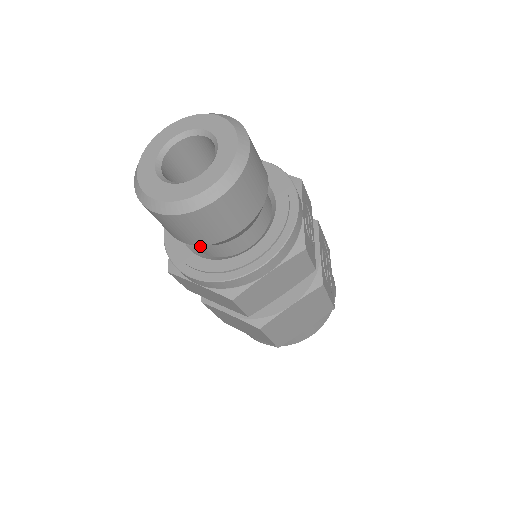
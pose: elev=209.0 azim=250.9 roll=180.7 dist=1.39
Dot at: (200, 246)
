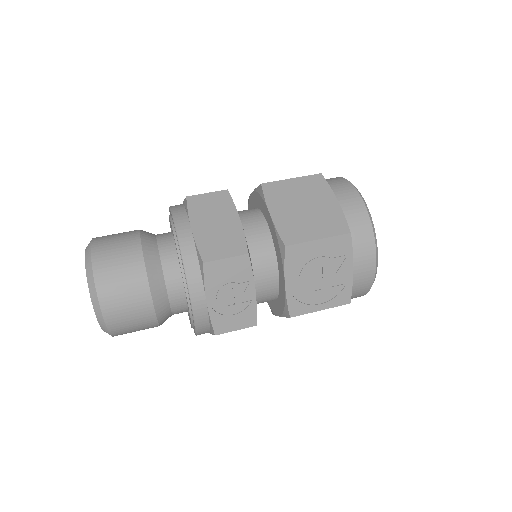
Dot at: occluded
